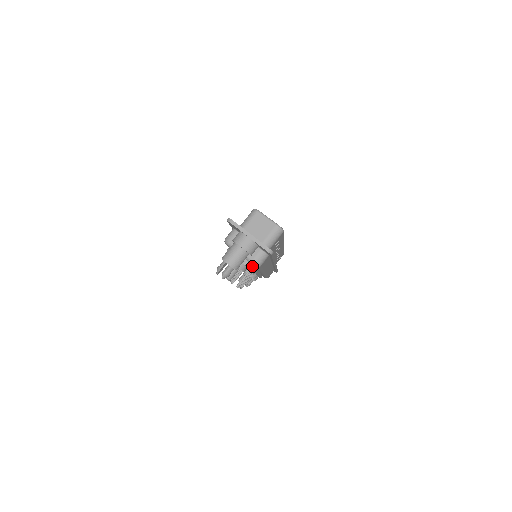
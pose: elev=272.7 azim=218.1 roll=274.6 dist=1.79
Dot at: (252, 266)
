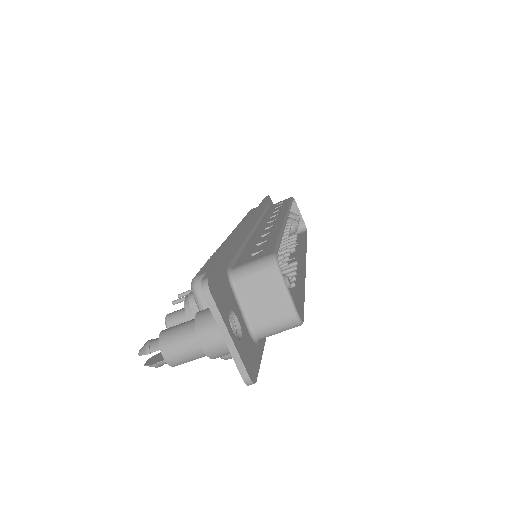
Dot at: occluded
